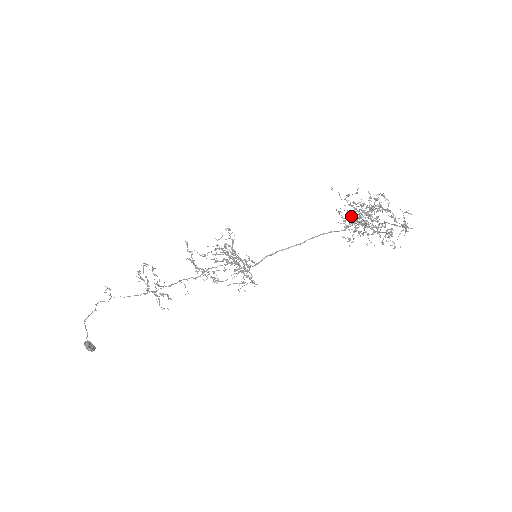
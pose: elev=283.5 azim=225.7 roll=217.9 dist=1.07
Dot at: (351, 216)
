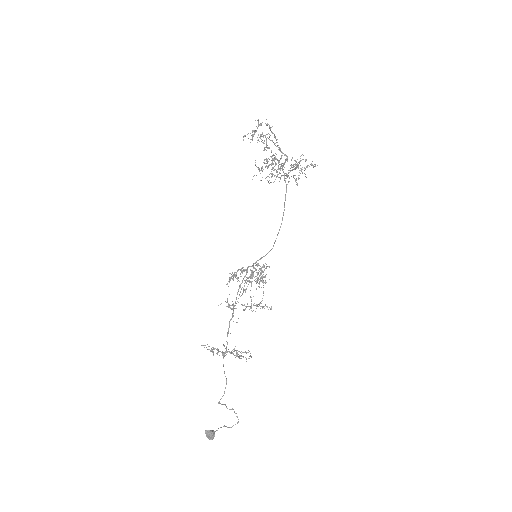
Dot at: (285, 178)
